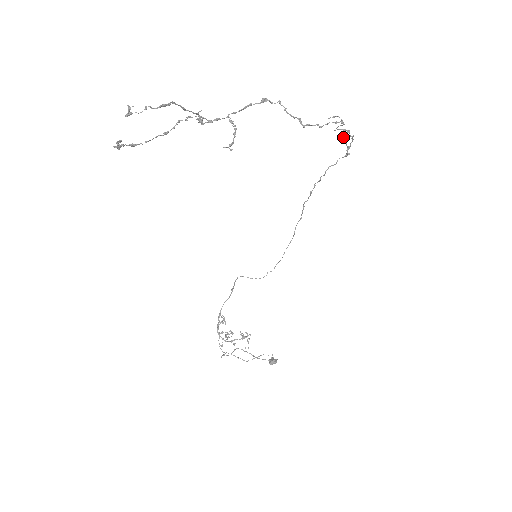
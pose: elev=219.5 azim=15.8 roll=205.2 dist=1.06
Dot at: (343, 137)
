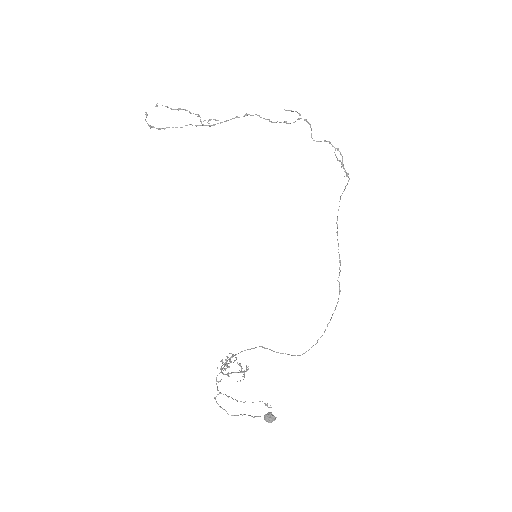
Dot at: occluded
